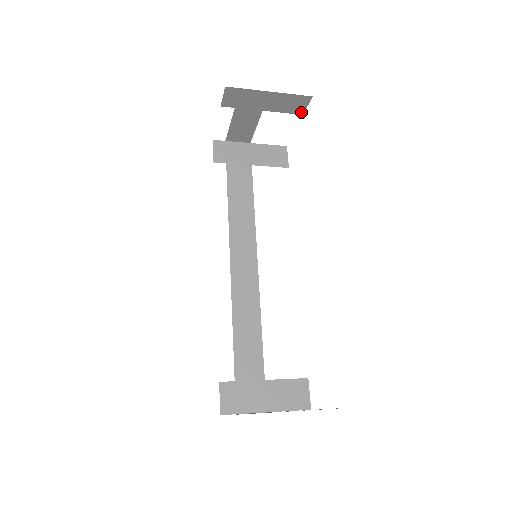
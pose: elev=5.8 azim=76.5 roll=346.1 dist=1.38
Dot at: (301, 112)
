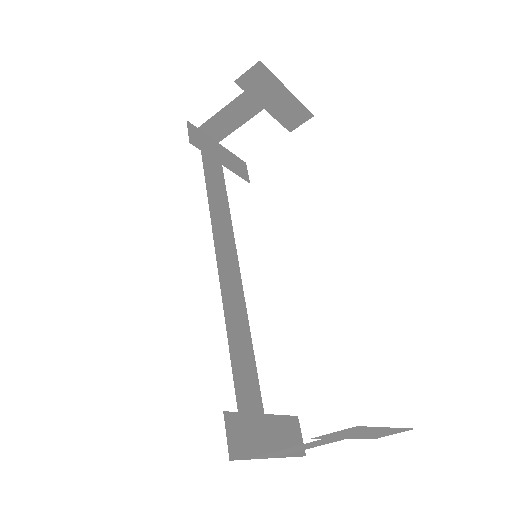
Dot at: (291, 128)
